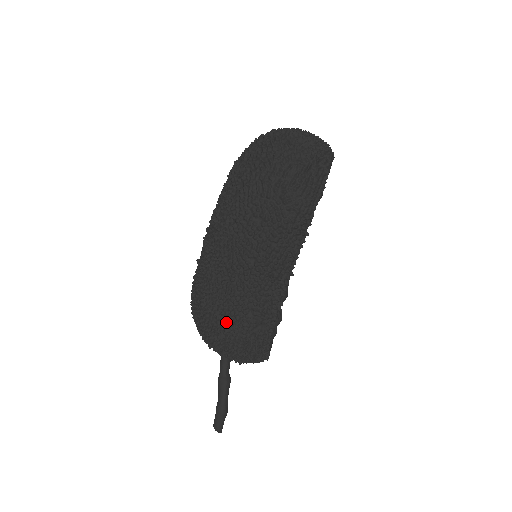
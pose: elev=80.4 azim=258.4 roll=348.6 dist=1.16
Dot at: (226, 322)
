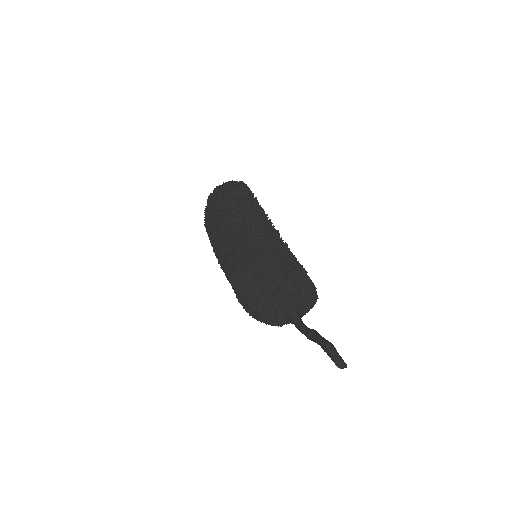
Dot at: (260, 262)
